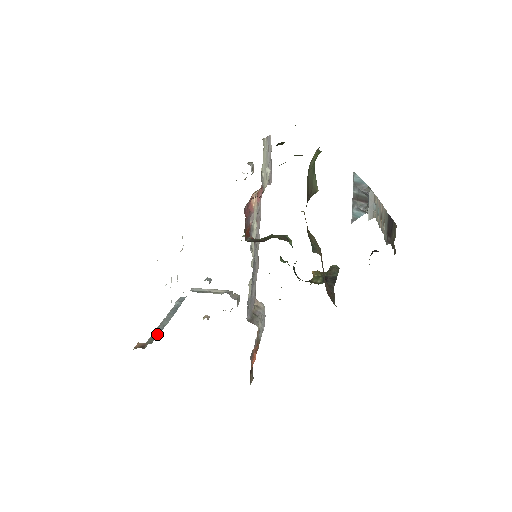
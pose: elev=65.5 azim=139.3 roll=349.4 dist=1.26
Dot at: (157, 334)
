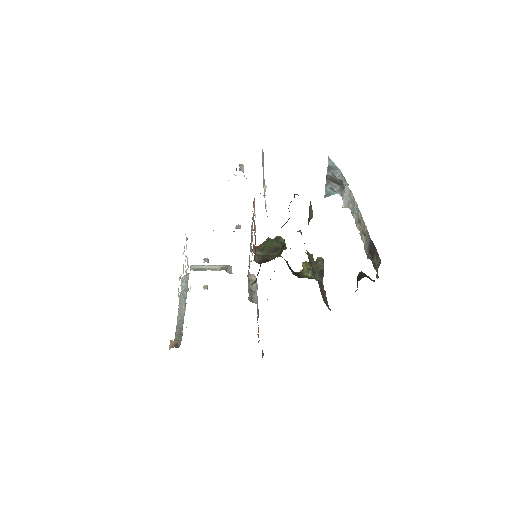
Dot at: (181, 327)
